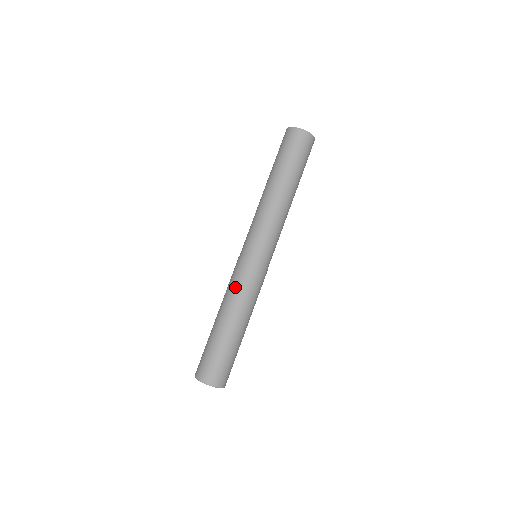
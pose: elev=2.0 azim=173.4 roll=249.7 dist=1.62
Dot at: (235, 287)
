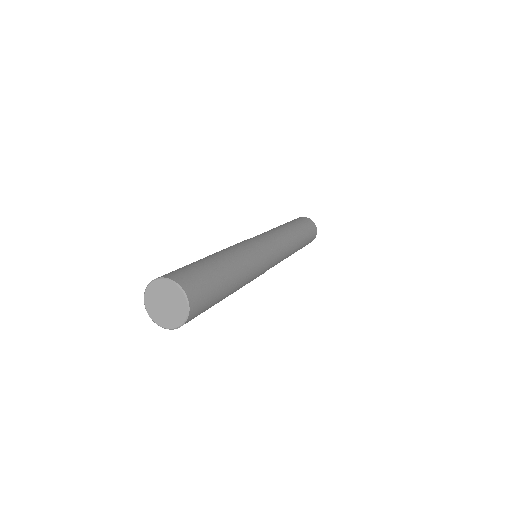
Dot at: (251, 253)
